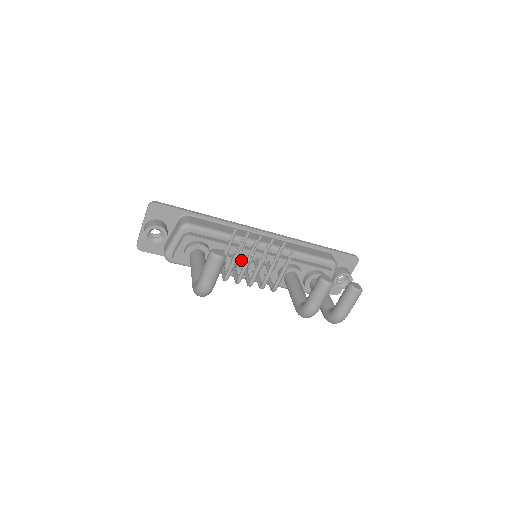
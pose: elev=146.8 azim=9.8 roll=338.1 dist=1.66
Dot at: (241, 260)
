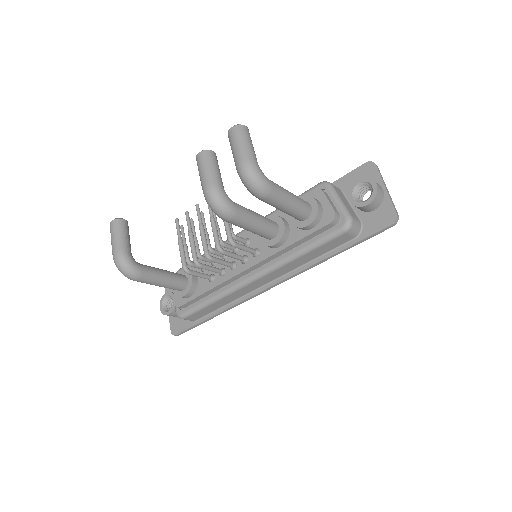
Dot at: (225, 260)
